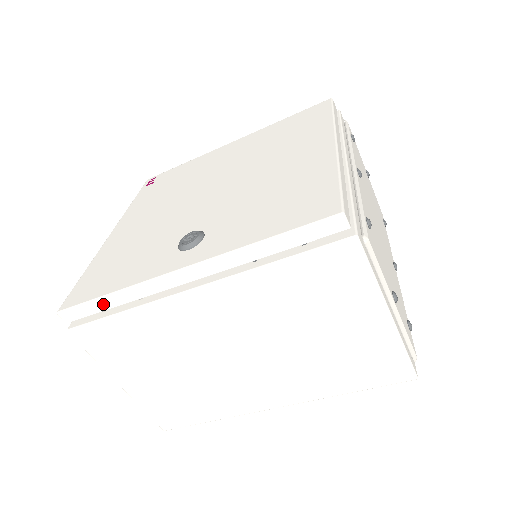
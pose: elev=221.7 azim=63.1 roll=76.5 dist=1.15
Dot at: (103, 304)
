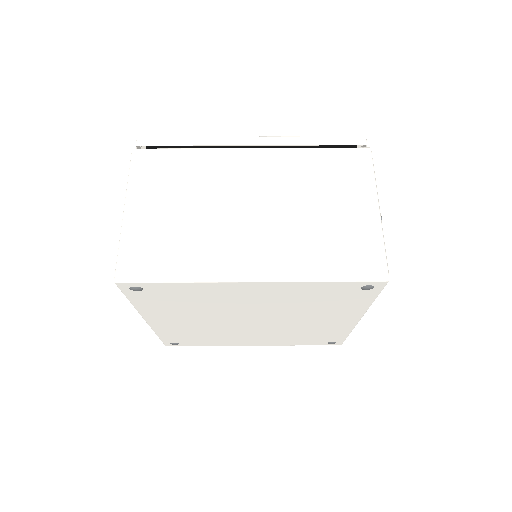
Dot at: (179, 141)
